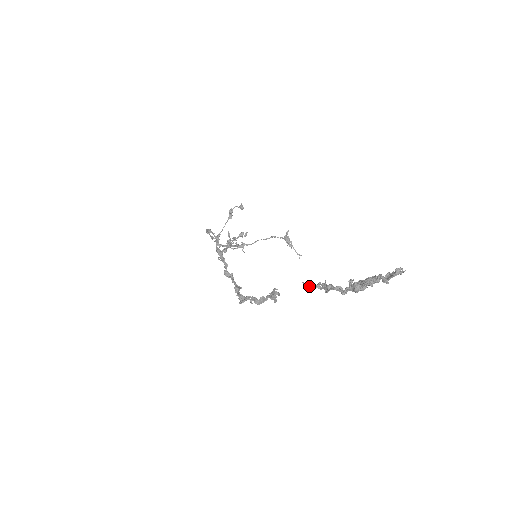
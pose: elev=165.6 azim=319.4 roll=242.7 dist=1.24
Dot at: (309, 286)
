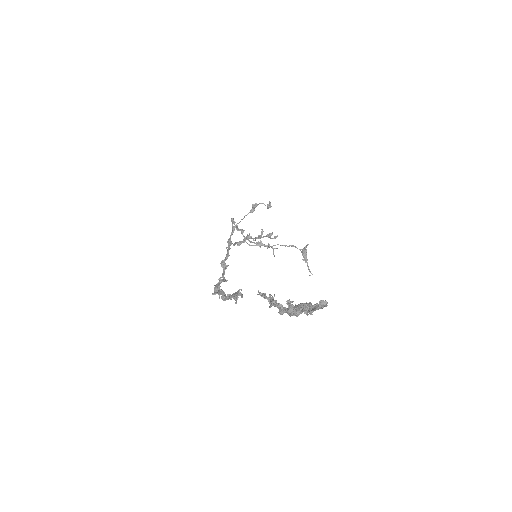
Dot at: (261, 295)
